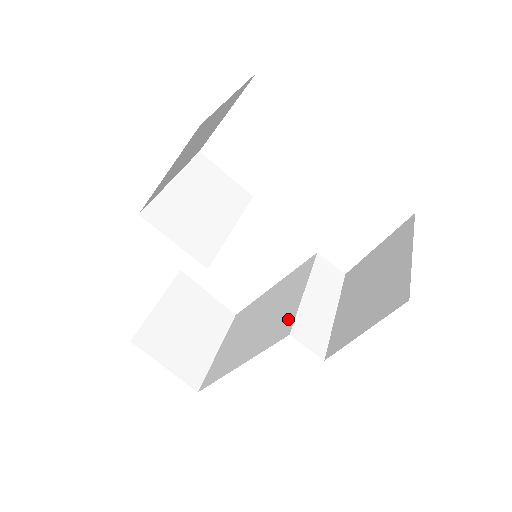
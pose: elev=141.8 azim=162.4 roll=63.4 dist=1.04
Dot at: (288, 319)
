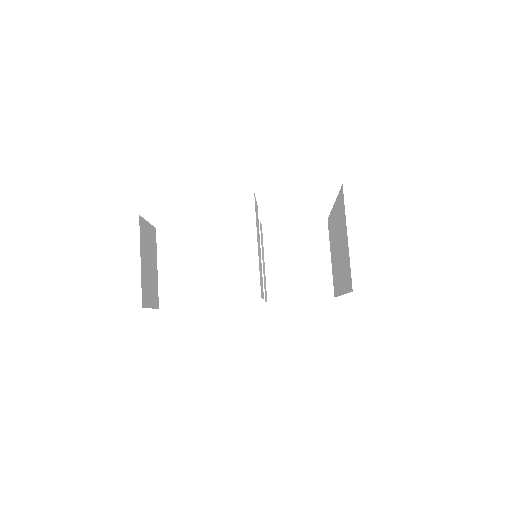
Dot at: (256, 285)
